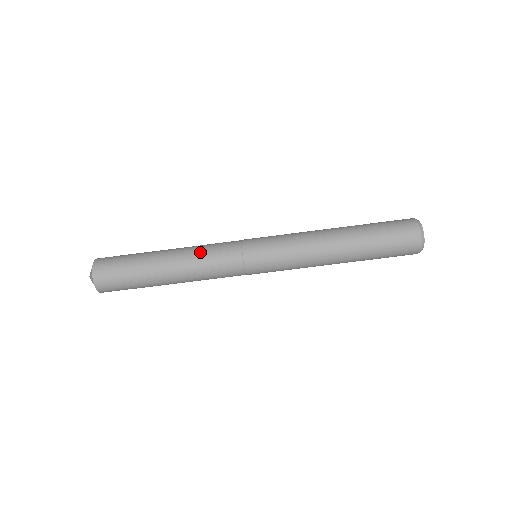
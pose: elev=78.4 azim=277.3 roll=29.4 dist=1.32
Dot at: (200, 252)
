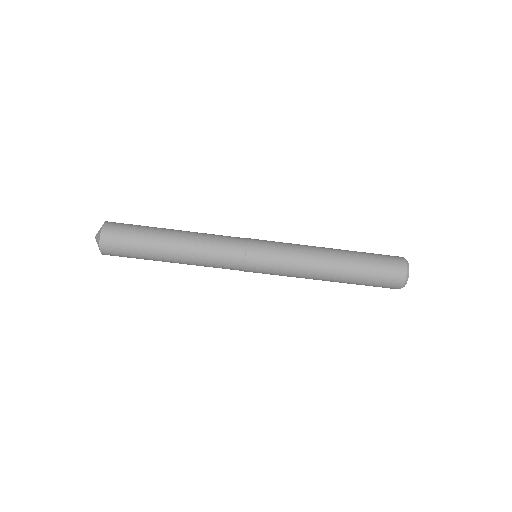
Dot at: (205, 255)
